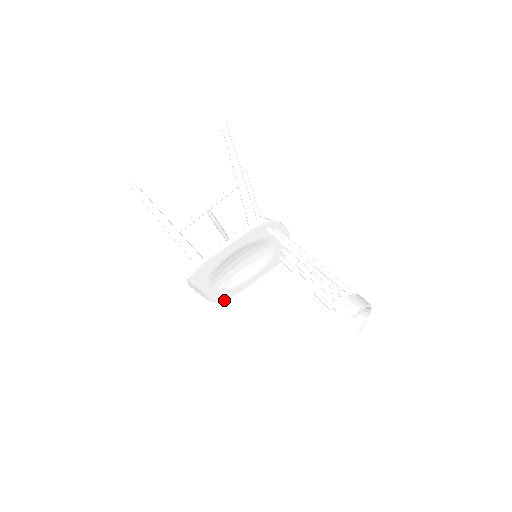
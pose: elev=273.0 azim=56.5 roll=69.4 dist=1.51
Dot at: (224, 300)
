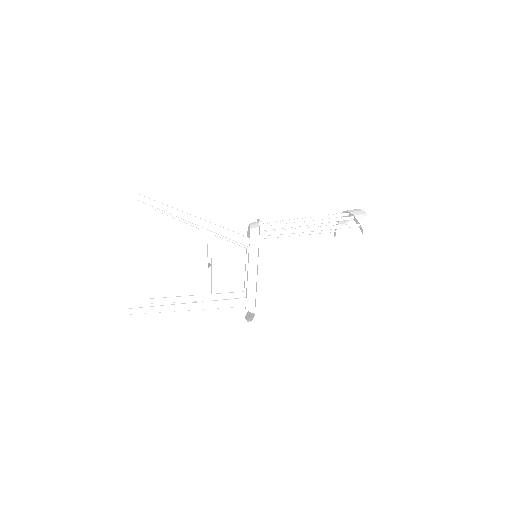
Dot at: occluded
